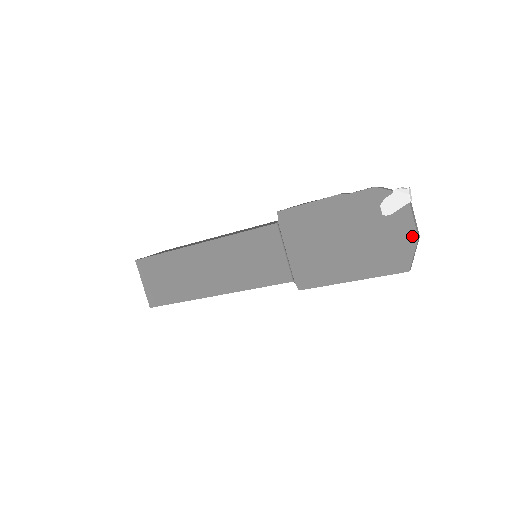
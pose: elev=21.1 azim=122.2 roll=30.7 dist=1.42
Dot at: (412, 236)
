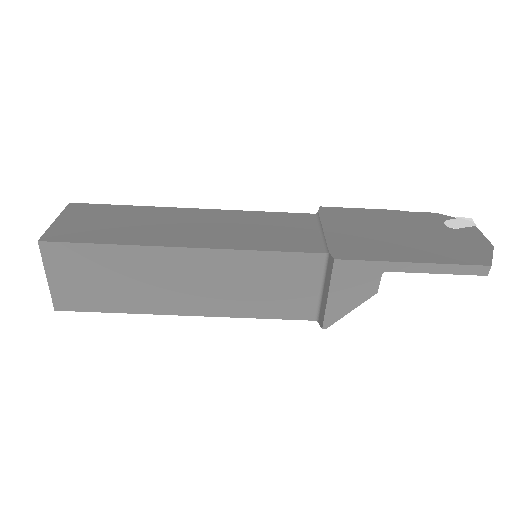
Dot at: (486, 244)
